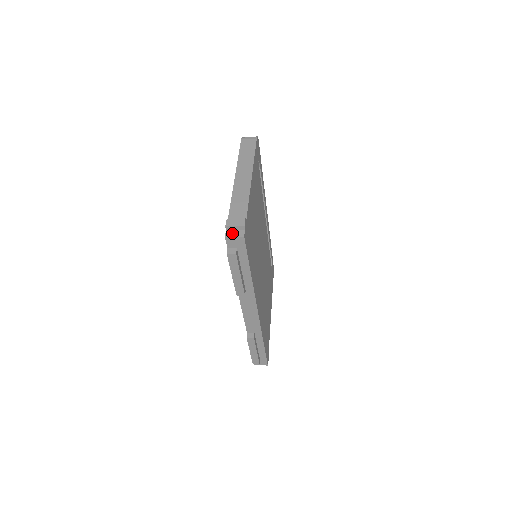
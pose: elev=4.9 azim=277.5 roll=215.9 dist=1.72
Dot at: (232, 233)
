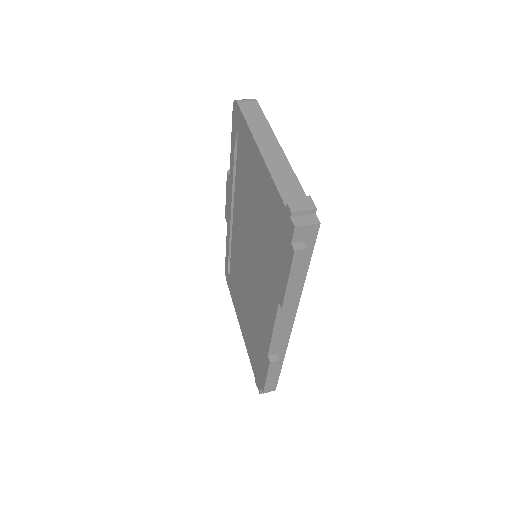
Dot at: (302, 220)
